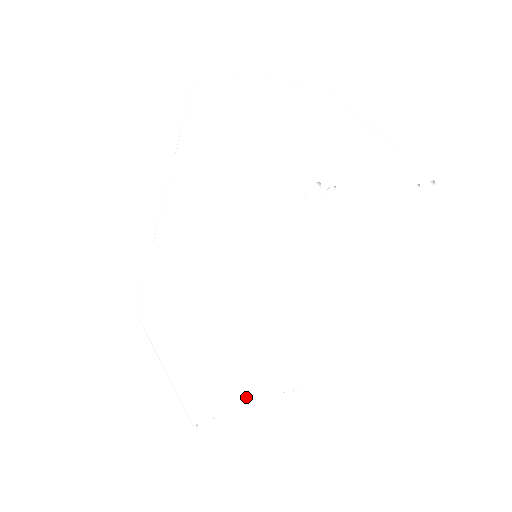
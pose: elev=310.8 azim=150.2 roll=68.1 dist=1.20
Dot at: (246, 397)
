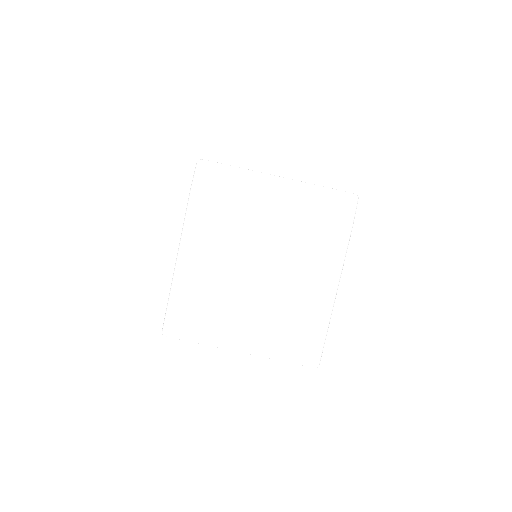
Dot at: occluded
